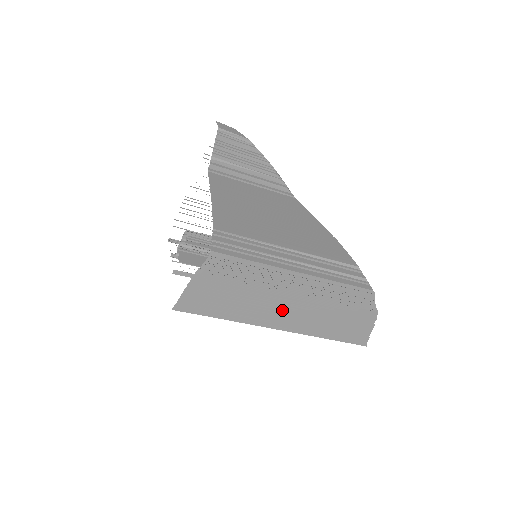
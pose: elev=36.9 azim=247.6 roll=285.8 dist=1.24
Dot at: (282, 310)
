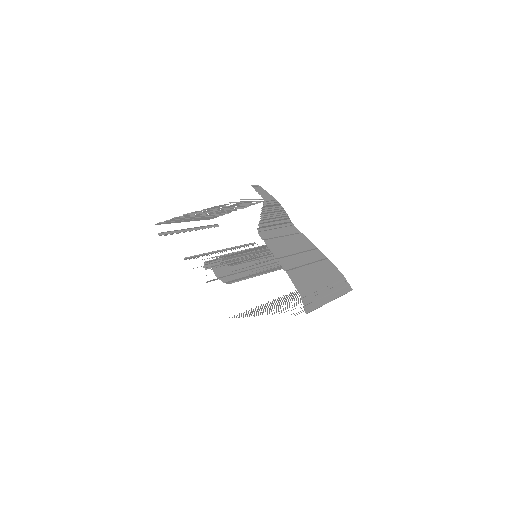
Dot at: (292, 299)
